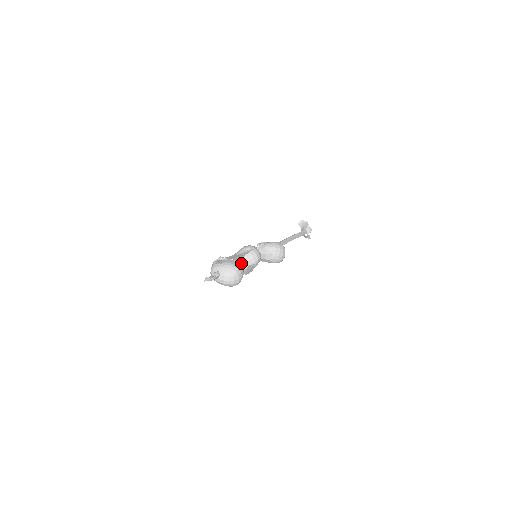
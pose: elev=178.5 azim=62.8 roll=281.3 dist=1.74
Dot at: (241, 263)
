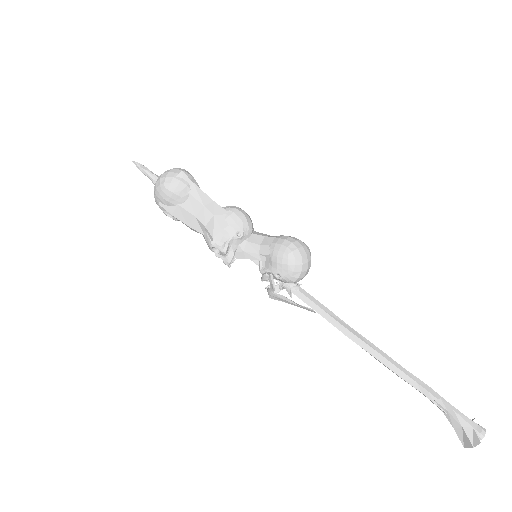
Dot at: occluded
